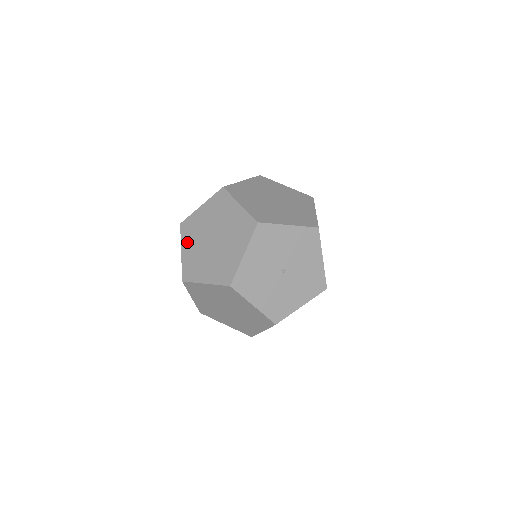
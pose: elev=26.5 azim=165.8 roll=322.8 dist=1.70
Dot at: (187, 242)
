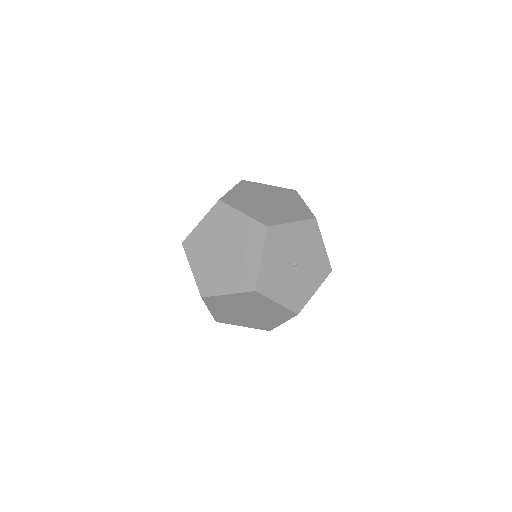
Dot at: (242, 189)
